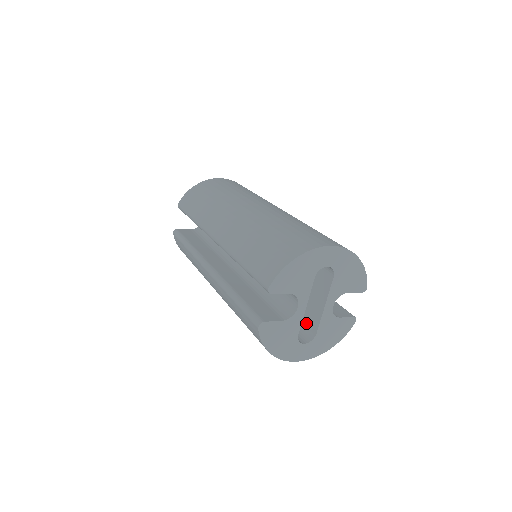
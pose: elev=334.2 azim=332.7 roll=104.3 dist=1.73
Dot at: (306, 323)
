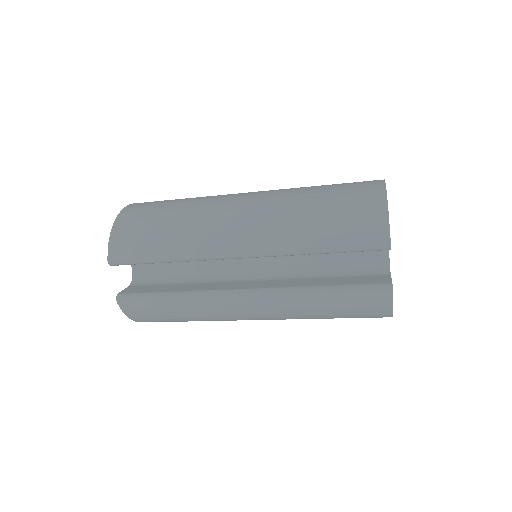
Dot at: occluded
